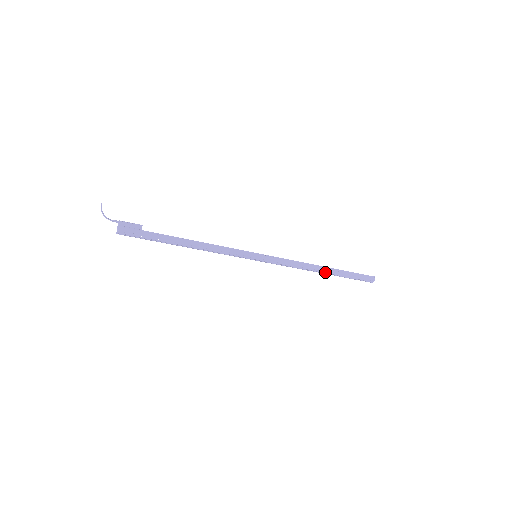
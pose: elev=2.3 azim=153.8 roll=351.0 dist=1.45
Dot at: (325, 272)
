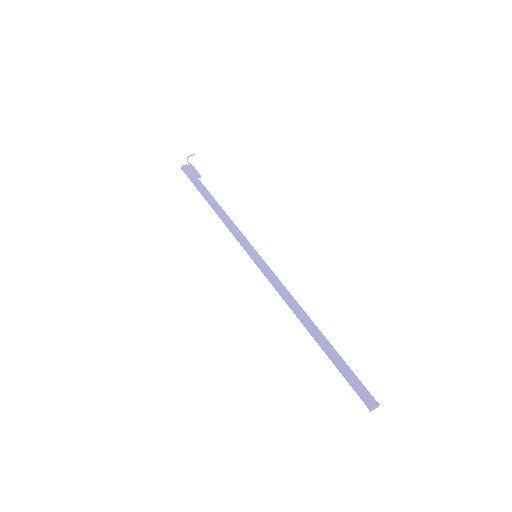
Dot at: (312, 330)
